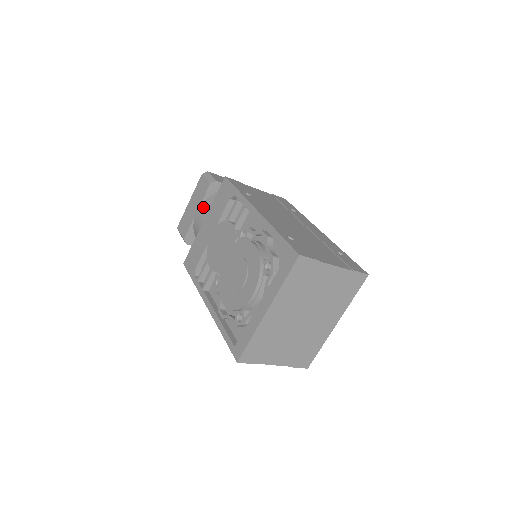
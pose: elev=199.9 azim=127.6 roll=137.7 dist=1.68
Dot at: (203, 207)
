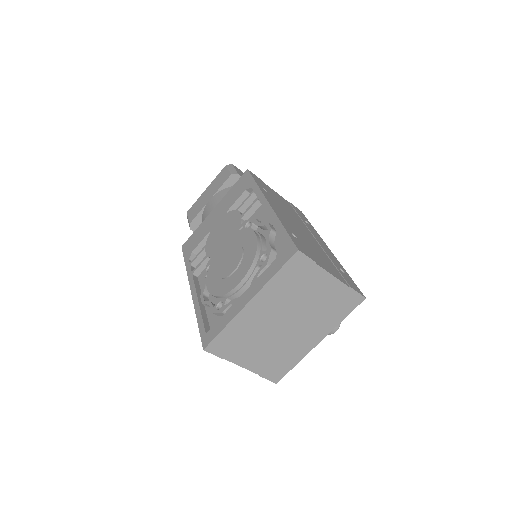
Dot at: (217, 196)
